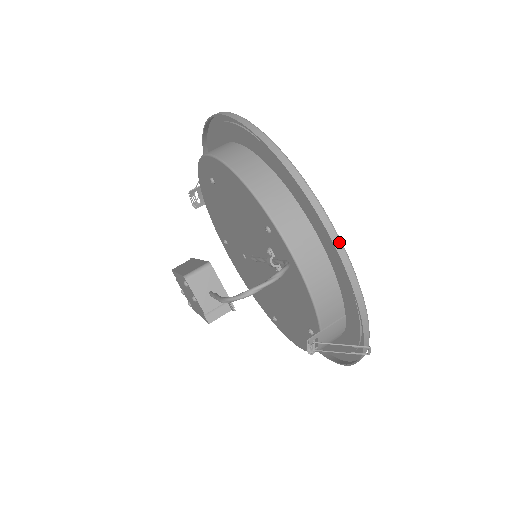
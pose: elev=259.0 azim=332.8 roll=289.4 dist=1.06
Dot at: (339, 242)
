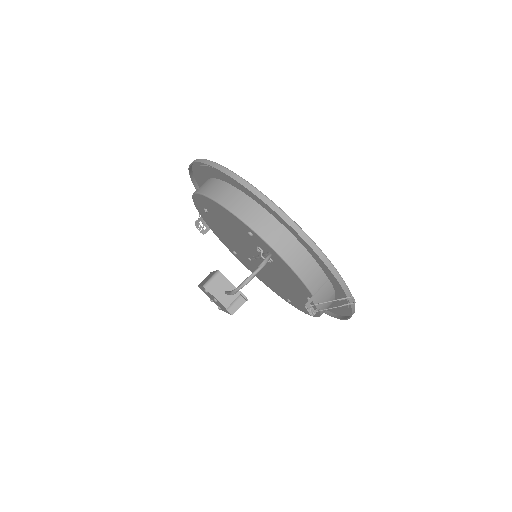
Dot at: (297, 227)
